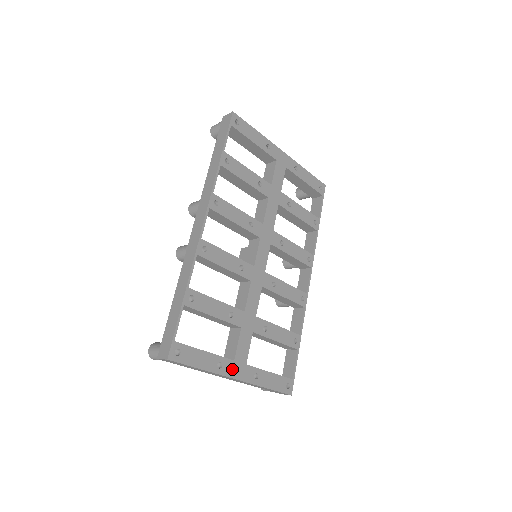
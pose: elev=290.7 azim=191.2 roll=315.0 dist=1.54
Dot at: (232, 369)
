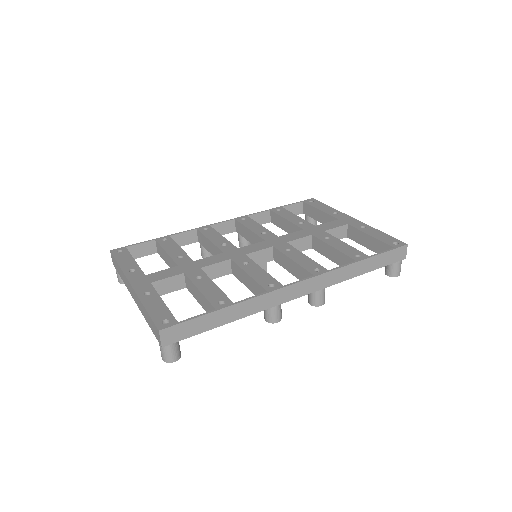
Dot at: (137, 278)
